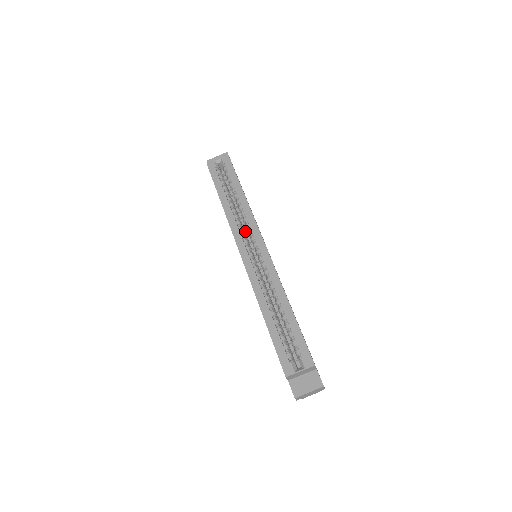
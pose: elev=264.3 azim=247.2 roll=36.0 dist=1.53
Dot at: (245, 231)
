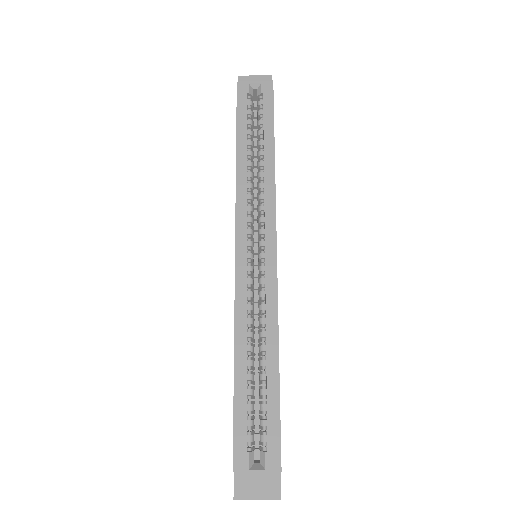
Dot at: (254, 209)
